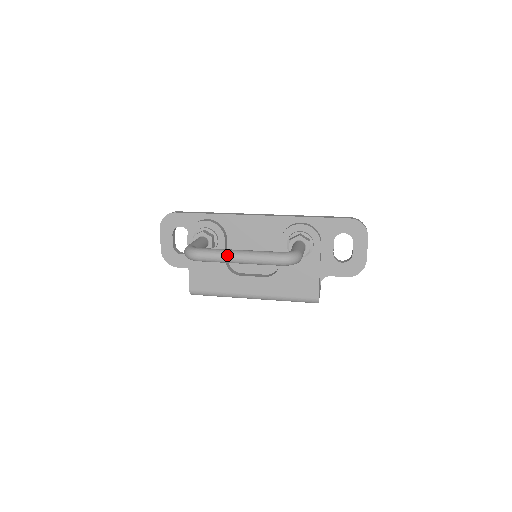
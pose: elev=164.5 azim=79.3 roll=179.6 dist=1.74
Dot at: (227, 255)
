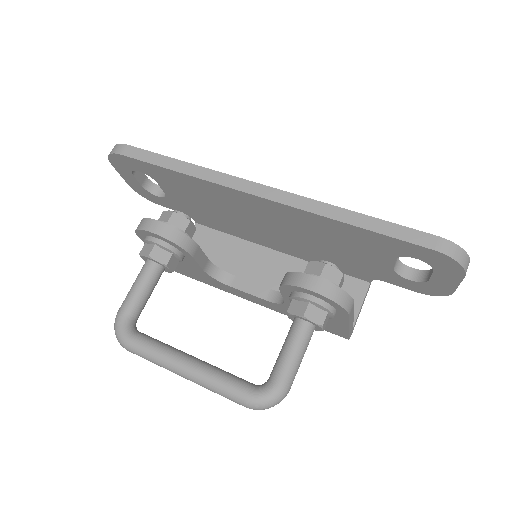
Dot at: (167, 369)
